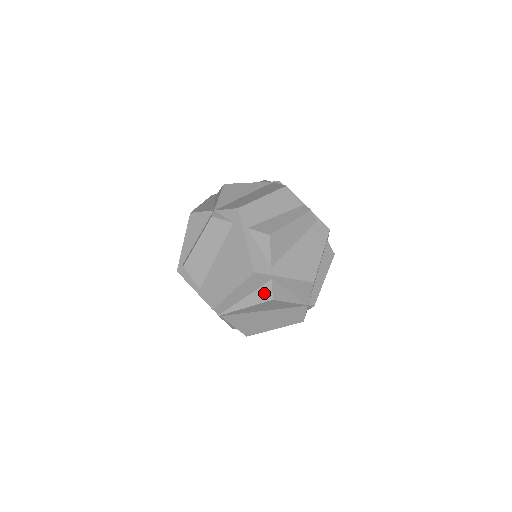
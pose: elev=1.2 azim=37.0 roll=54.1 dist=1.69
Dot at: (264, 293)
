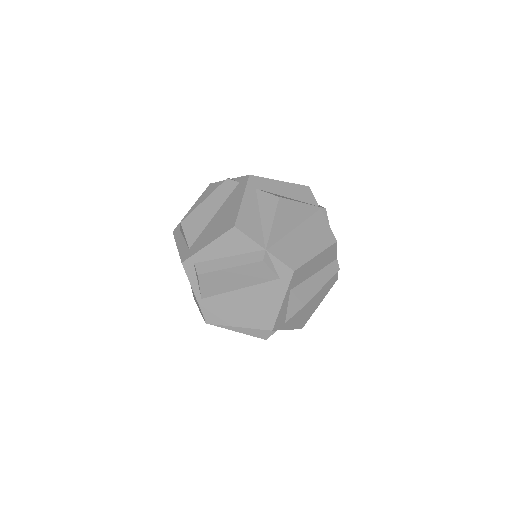
Dot at: (263, 333)
